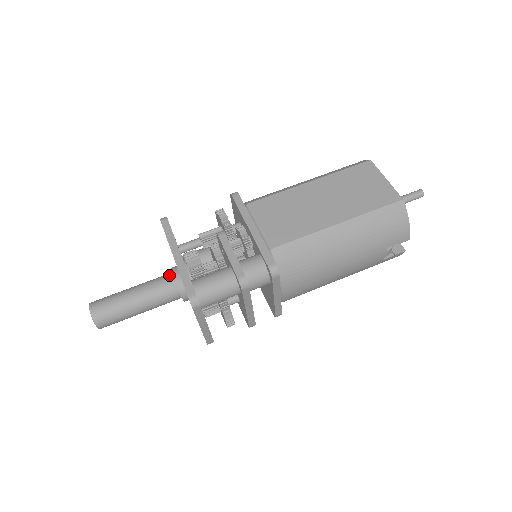
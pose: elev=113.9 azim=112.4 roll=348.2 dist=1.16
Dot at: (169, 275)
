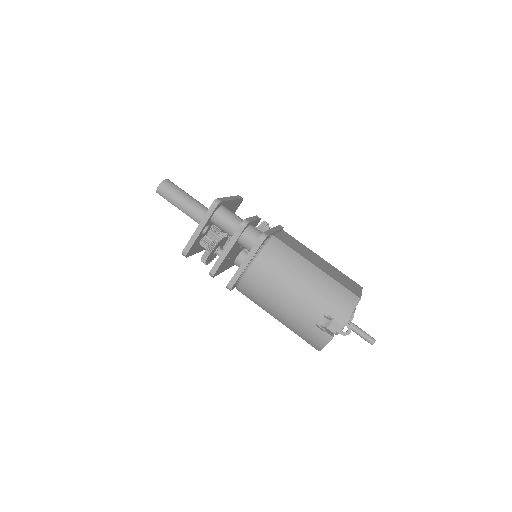
Dot at: occluded
